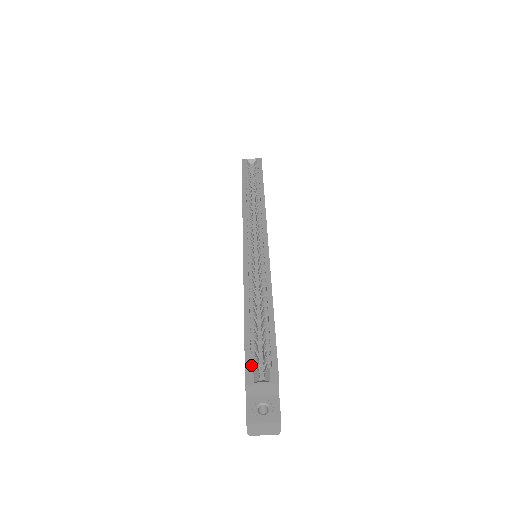
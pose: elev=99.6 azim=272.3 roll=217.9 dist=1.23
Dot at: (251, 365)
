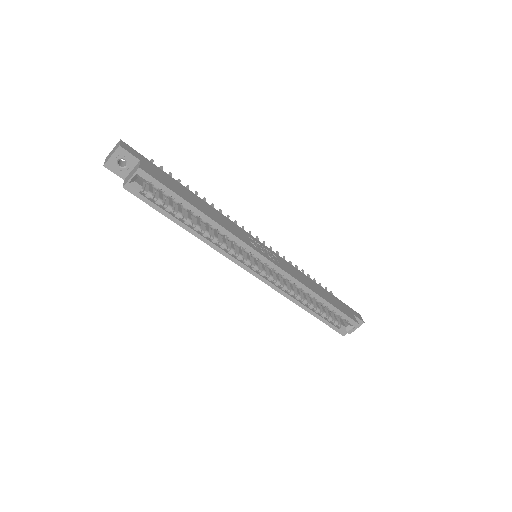
Dot at: (336, 325)
